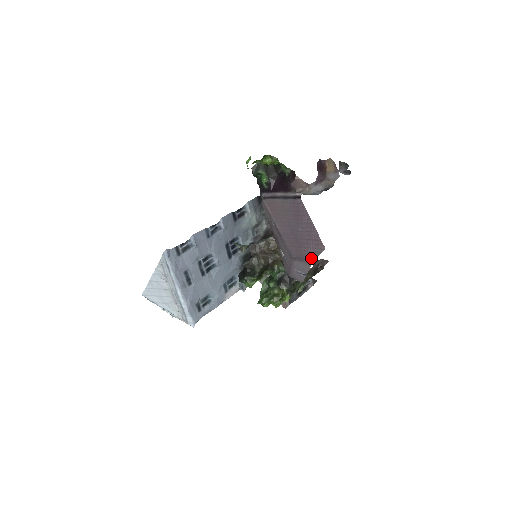
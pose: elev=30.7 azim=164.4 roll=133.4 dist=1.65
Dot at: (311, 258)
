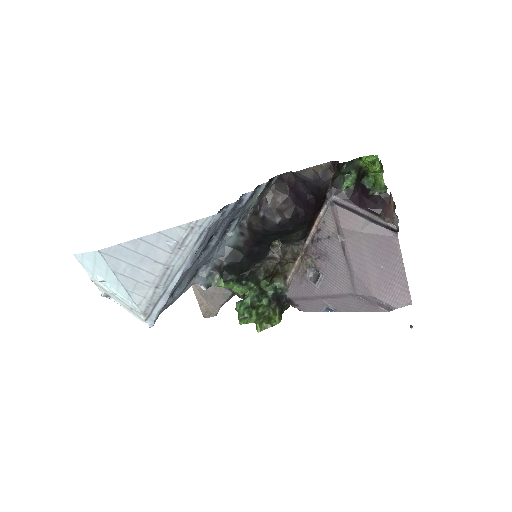
Dot at: (387, 306)
